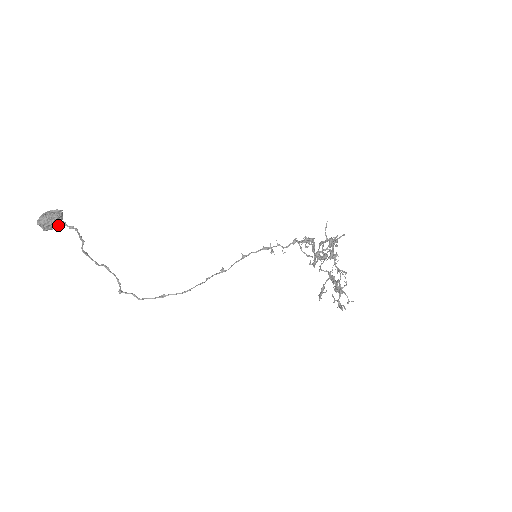
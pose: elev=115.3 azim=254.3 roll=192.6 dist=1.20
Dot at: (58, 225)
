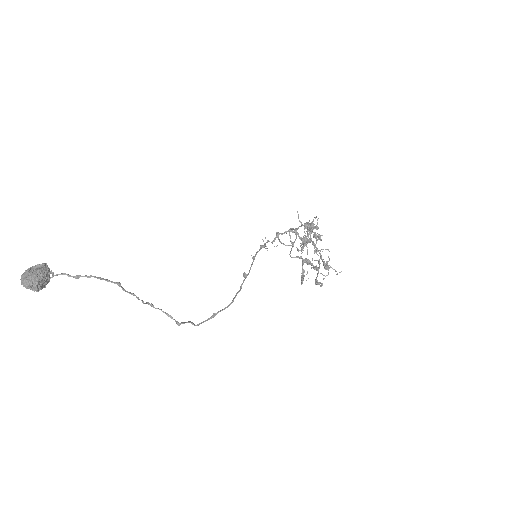
Dot at: (49, 281)
